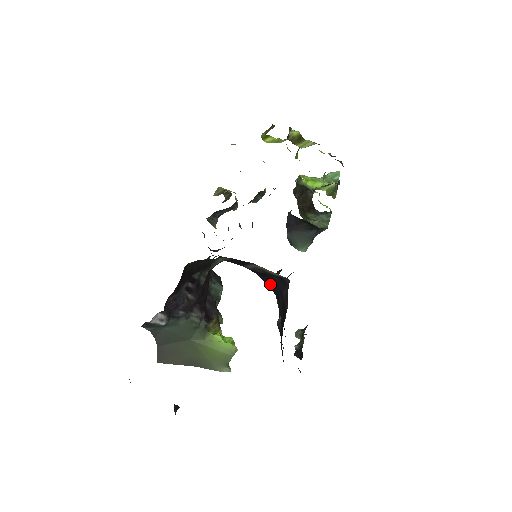
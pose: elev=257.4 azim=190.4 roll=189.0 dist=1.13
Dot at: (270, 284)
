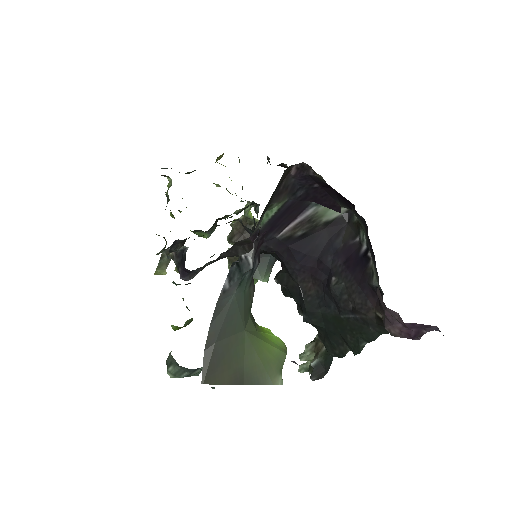
Dot at: (305, 254)
